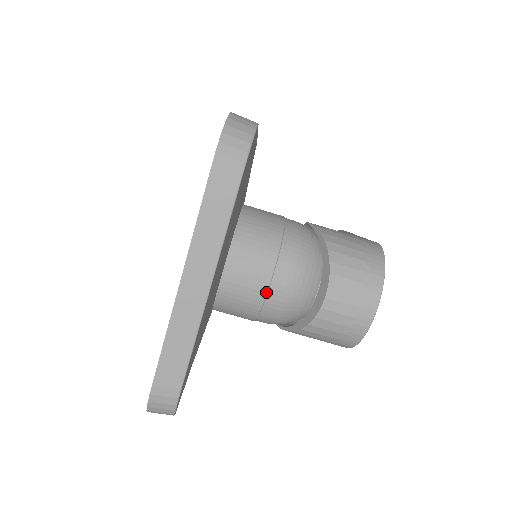
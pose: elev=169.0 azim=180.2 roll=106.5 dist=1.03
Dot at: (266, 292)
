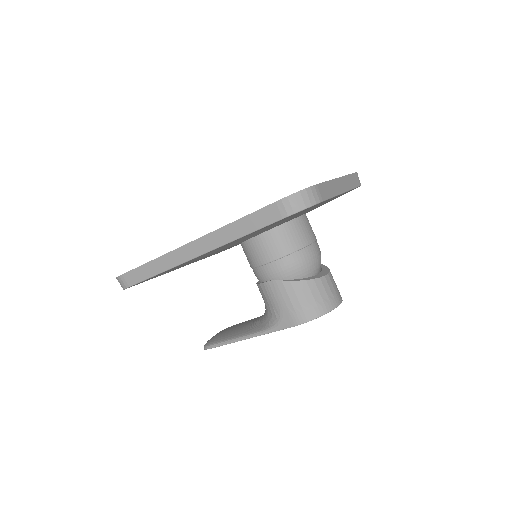
Dot at: (311, 243)
